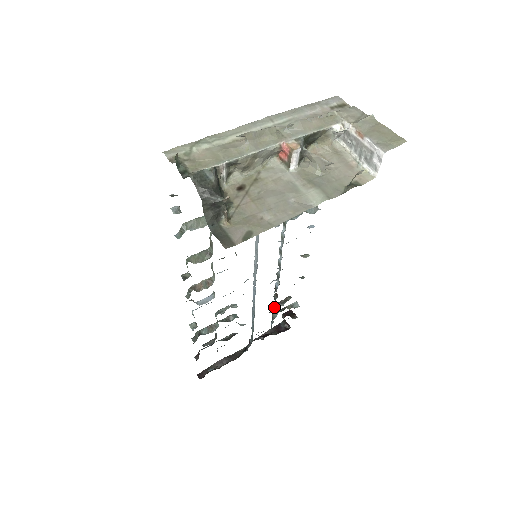
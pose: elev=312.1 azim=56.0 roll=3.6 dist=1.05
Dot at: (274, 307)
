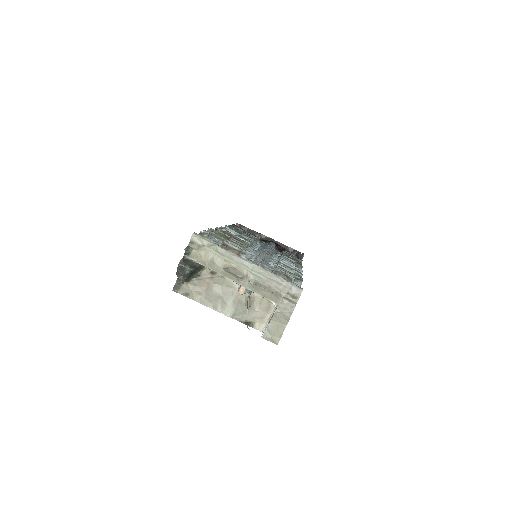
Dot at: occluded
